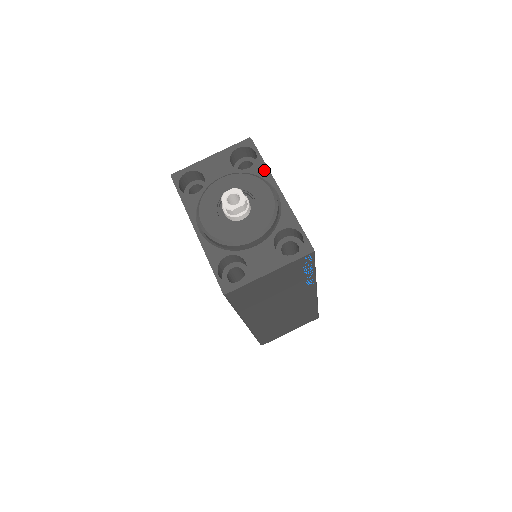
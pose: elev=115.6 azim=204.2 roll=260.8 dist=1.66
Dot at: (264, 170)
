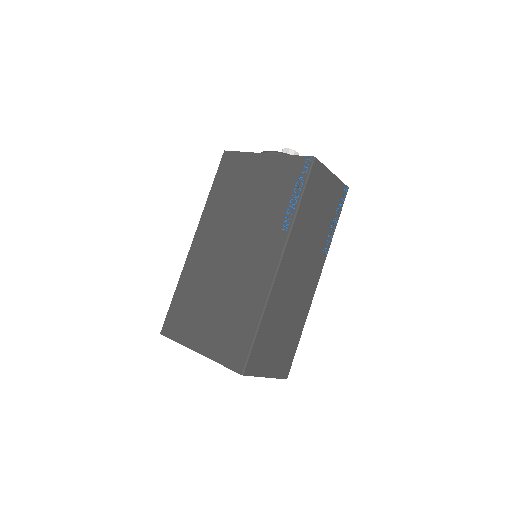
Dot at: occluded
